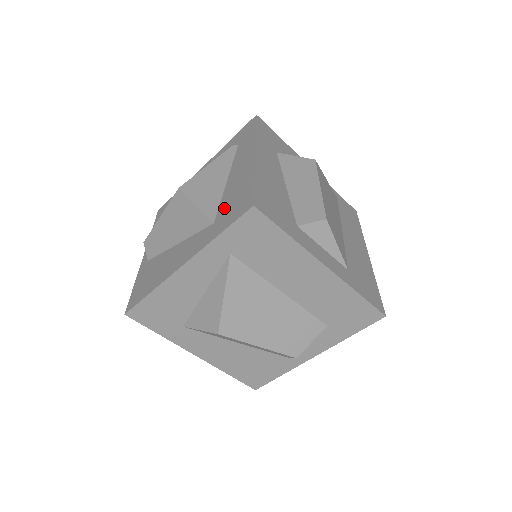
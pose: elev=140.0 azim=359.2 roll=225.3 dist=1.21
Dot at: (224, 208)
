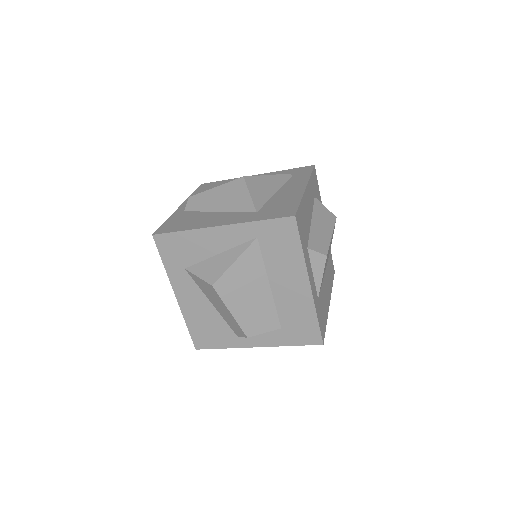
Dot at: (269, 207)
